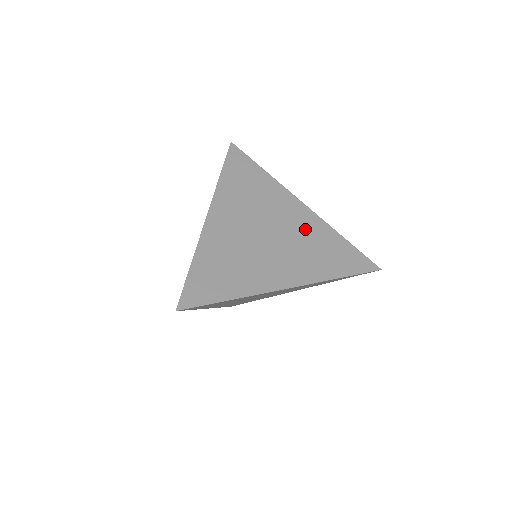
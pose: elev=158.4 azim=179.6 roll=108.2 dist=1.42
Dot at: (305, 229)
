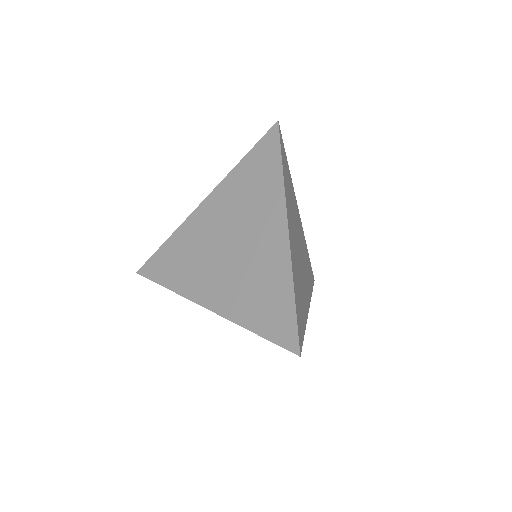
Dot at: (303, 243)
